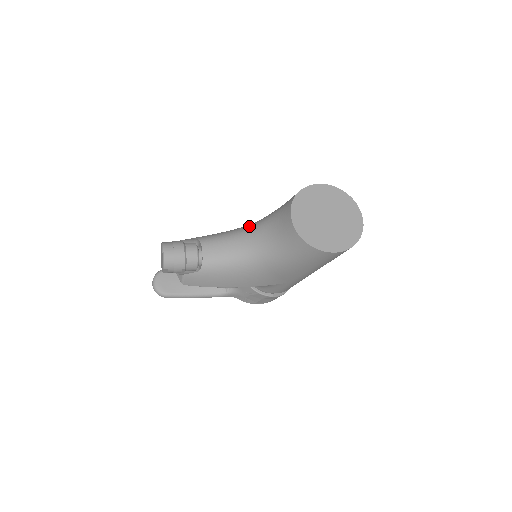
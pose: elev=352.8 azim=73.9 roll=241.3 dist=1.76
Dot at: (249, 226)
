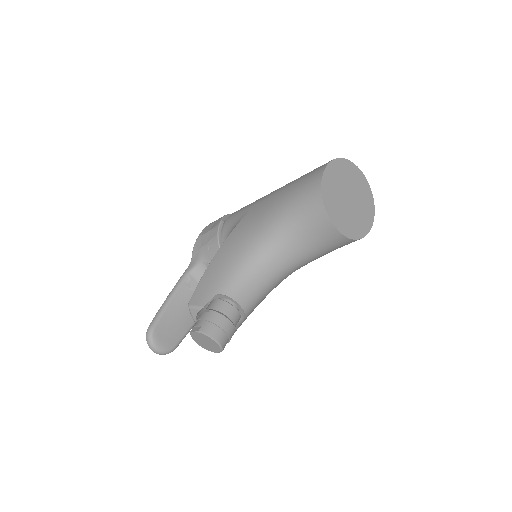
Dot at: (260, 244)
